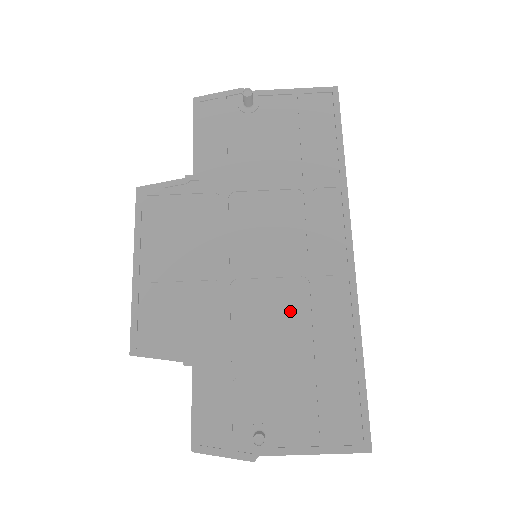
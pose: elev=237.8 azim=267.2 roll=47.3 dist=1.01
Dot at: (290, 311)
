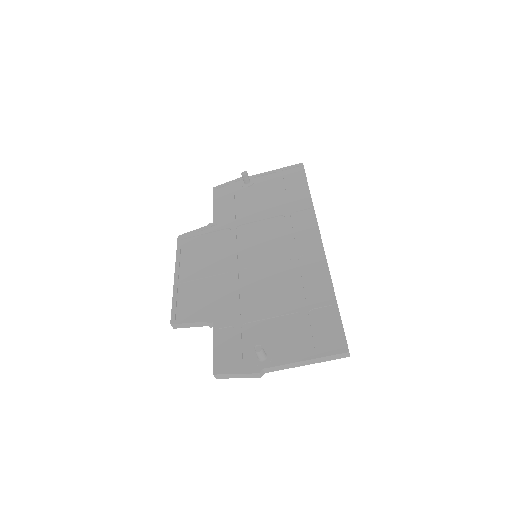
Dot at: (280, 279)
